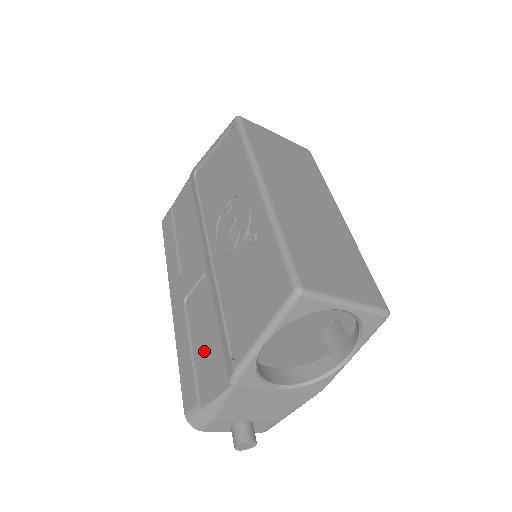
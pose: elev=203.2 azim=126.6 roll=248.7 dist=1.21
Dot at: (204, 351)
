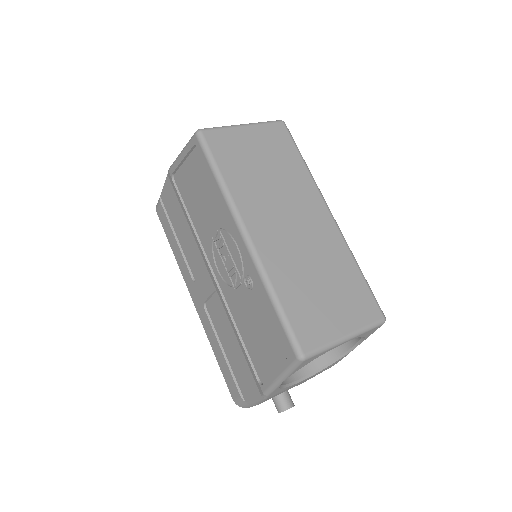
Dot at: (234, 359)
